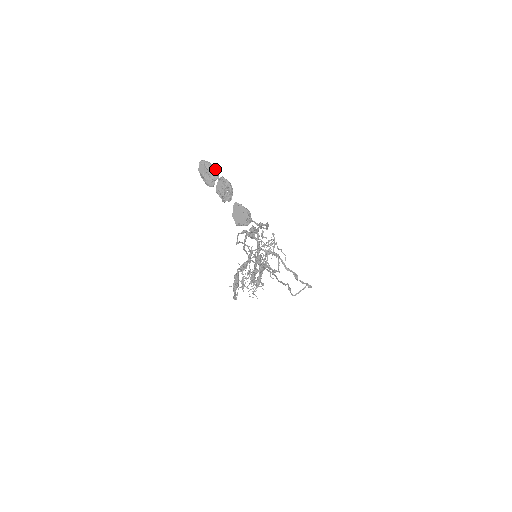
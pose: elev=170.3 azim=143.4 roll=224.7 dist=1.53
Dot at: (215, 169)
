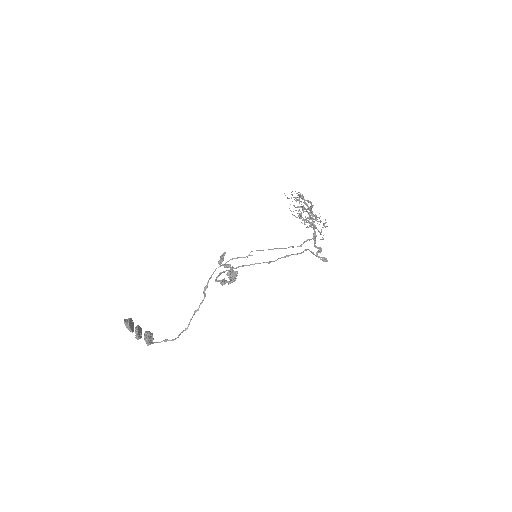
Dot at: (131, 331)
